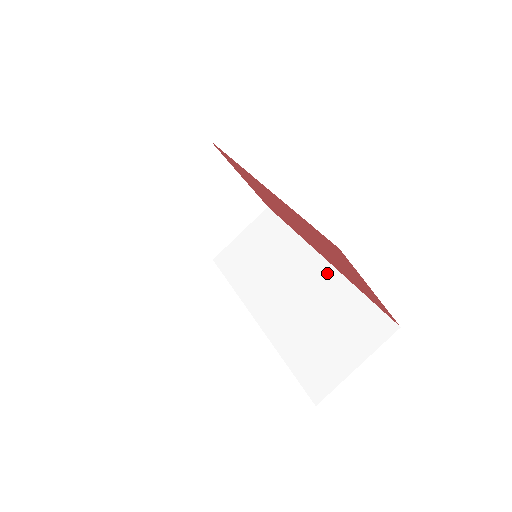
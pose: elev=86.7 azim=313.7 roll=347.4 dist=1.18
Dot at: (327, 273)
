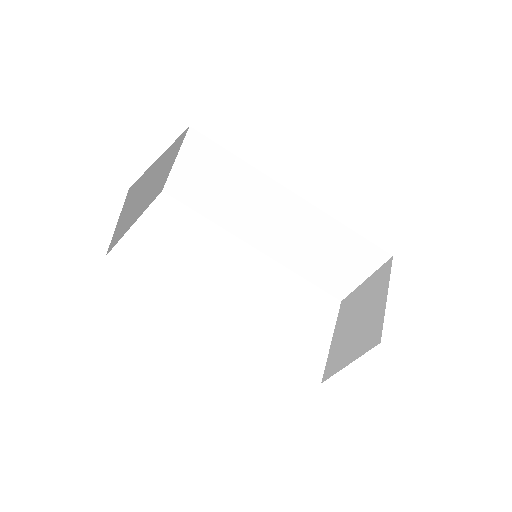
Dot at: (310, 212)
